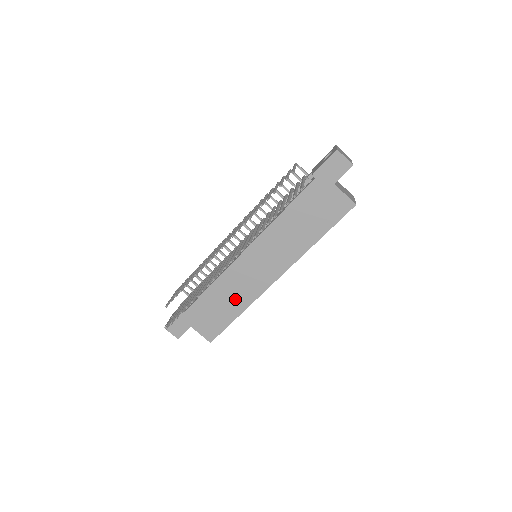
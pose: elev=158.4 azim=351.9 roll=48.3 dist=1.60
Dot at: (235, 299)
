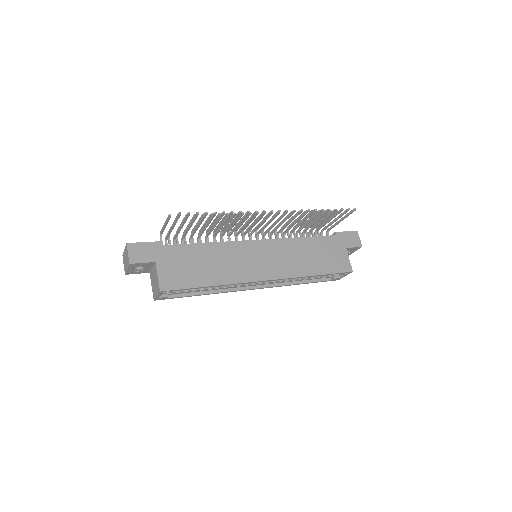
Dot at: (220, 269)
